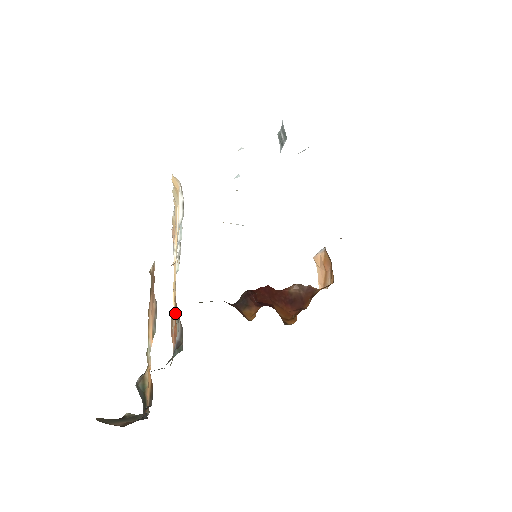
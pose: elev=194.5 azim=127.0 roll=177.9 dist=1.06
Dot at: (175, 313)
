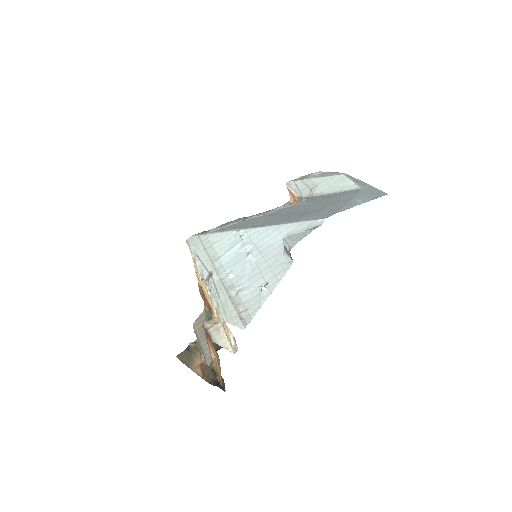
Dot at: occluded
